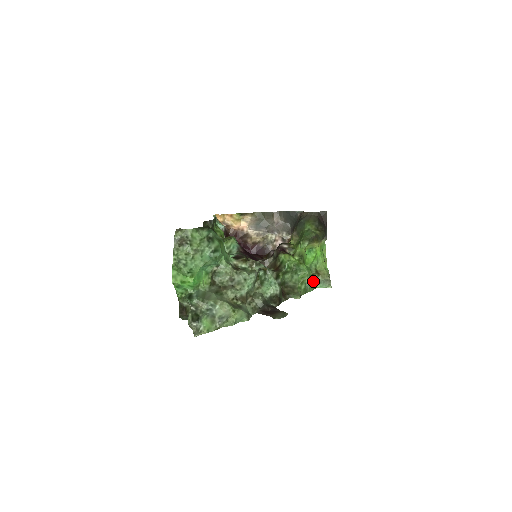
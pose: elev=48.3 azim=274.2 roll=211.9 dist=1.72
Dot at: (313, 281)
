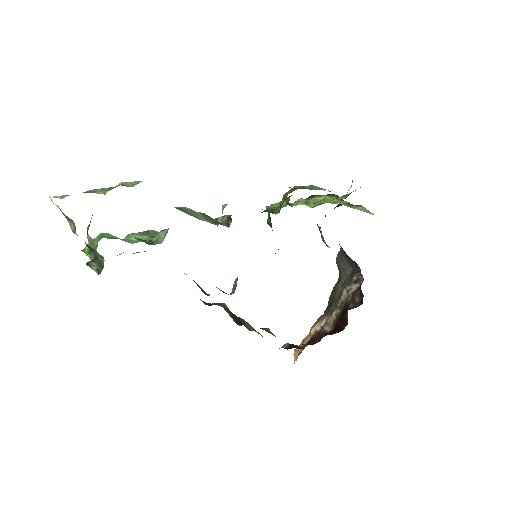
Dot at: occluded
